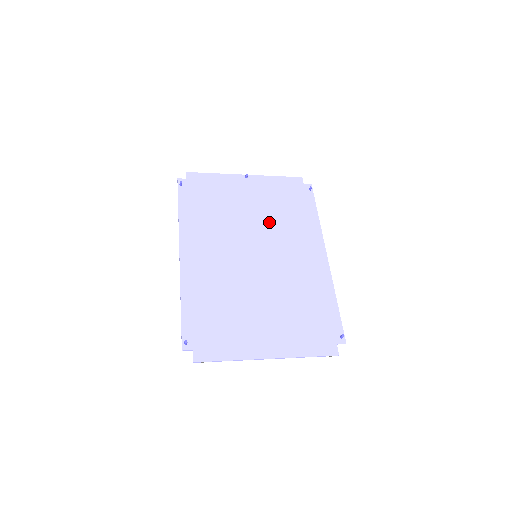
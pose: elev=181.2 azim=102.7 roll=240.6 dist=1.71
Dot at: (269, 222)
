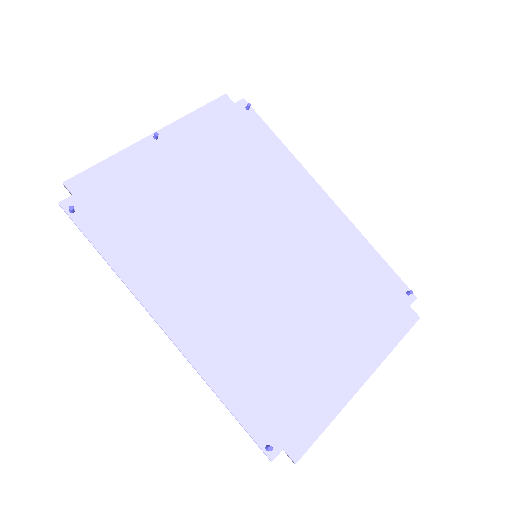
Dot at: (236, 193)
